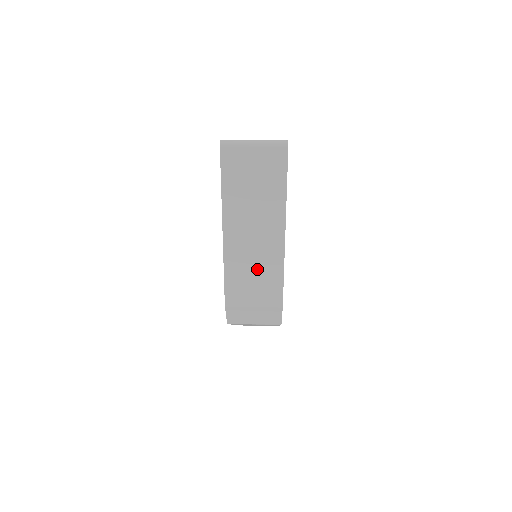
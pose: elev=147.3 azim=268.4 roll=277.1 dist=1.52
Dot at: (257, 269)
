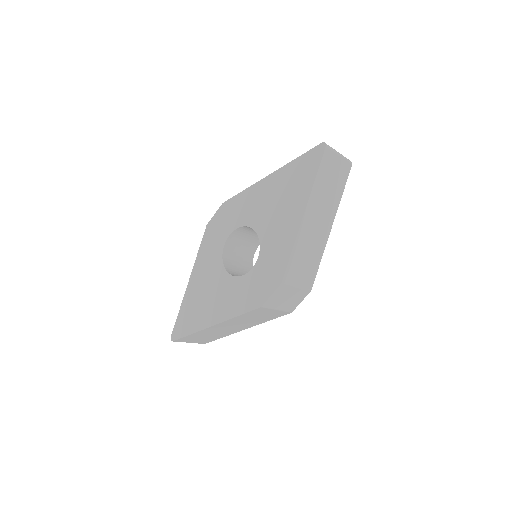
Dot at: (310, 253)
